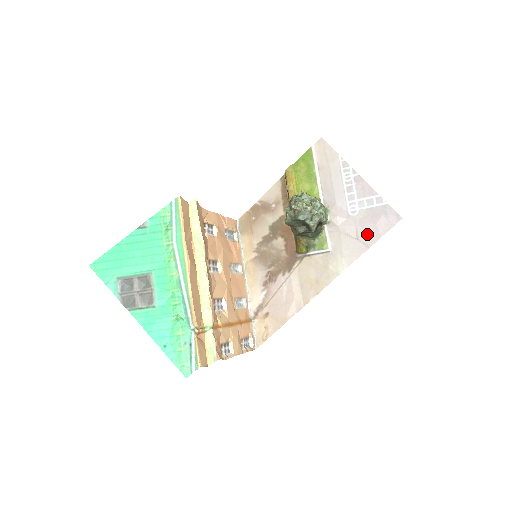
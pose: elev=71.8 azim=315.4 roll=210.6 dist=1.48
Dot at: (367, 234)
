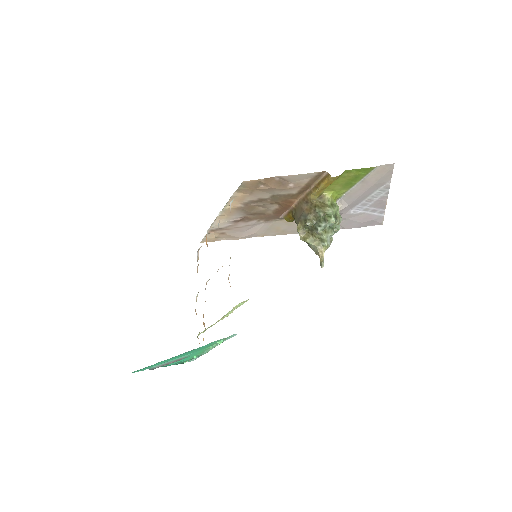
Dot at: (349, 224)
